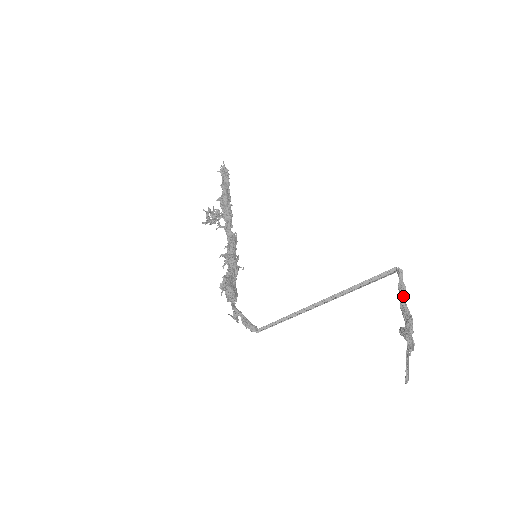
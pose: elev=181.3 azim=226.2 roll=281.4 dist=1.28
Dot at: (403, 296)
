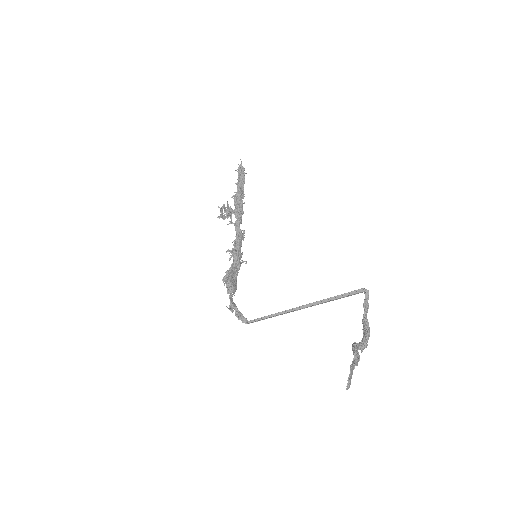
Dot at: (366, 313)
